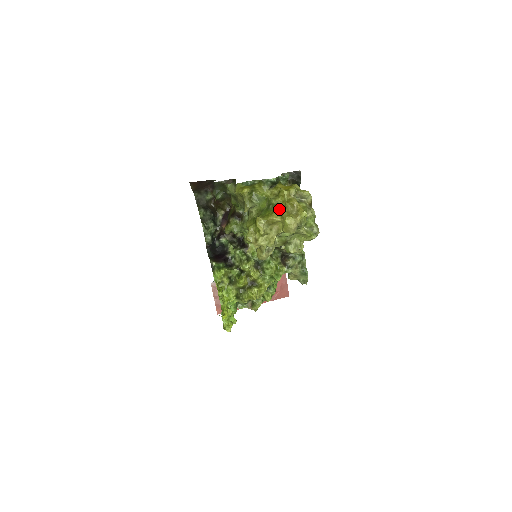
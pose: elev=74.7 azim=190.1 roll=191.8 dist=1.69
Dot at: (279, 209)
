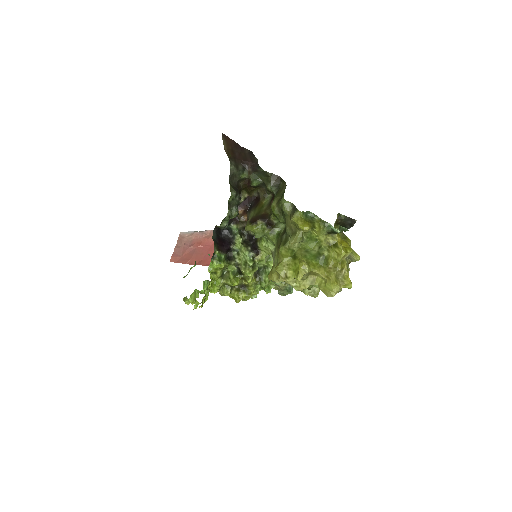
Dot at: (327, 264)
